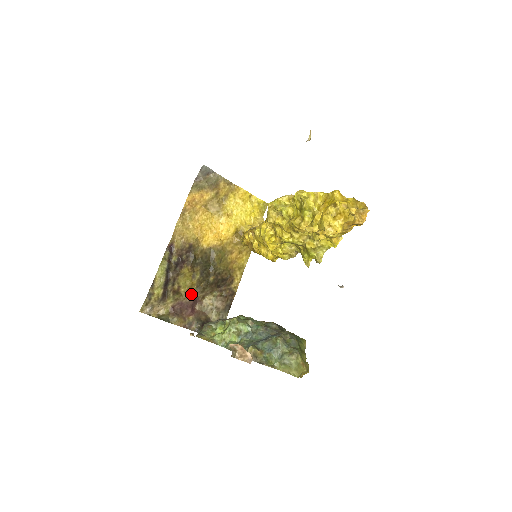
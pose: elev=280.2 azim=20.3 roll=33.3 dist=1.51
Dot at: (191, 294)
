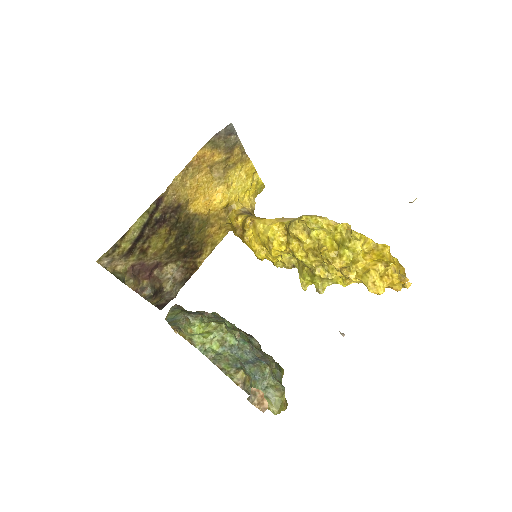
Dot at: (156, 257)
